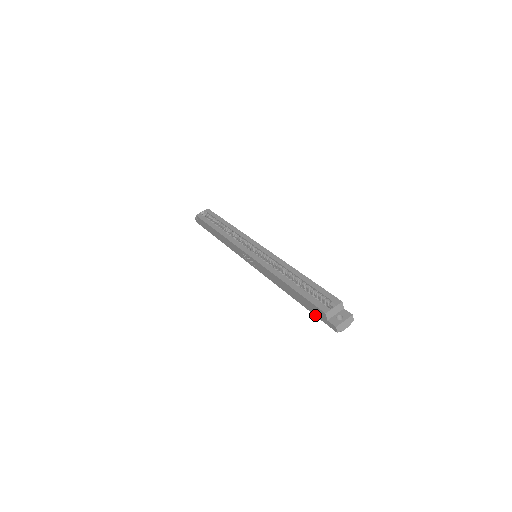
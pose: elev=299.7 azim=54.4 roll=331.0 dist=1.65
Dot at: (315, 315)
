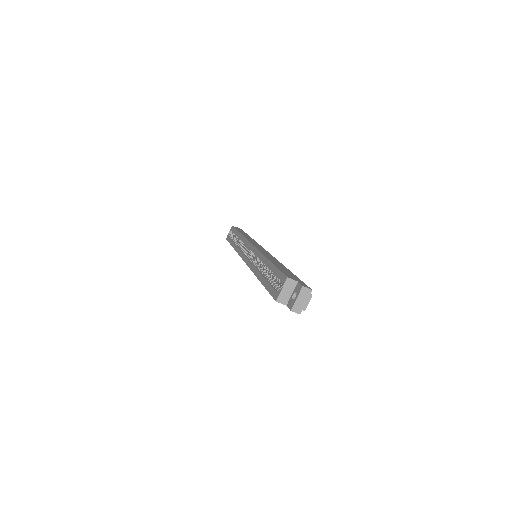
Dot at: occluded
